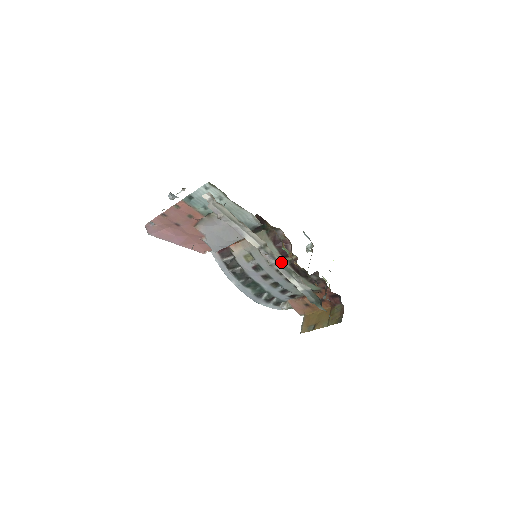
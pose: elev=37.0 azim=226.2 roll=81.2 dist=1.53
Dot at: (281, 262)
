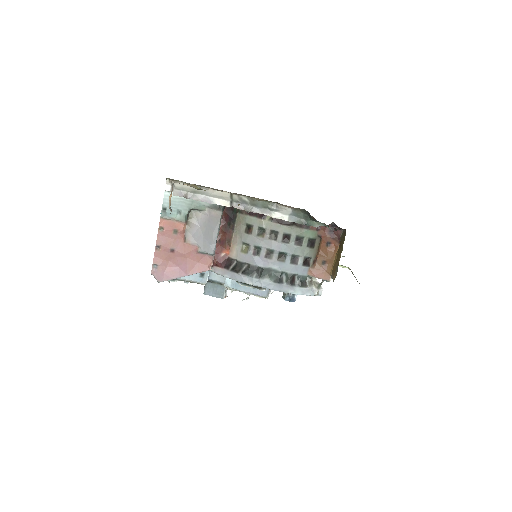
Dot at: (252, 201)
